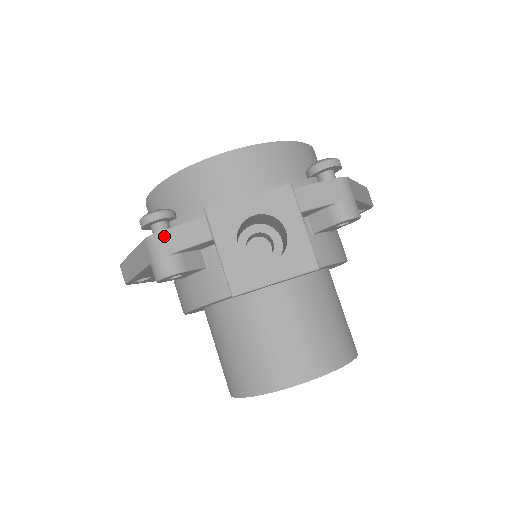
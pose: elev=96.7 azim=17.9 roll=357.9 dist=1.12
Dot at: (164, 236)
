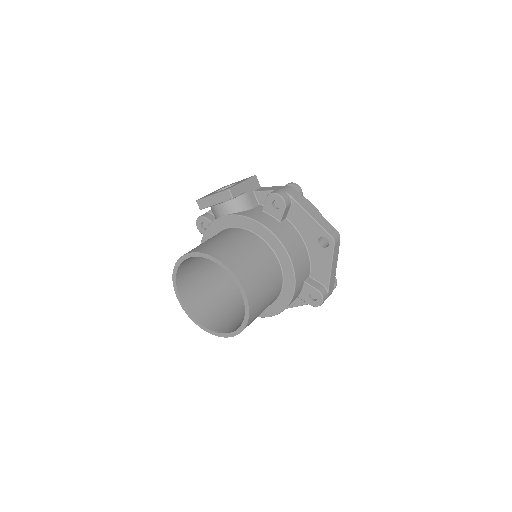
Dot at: occluded
